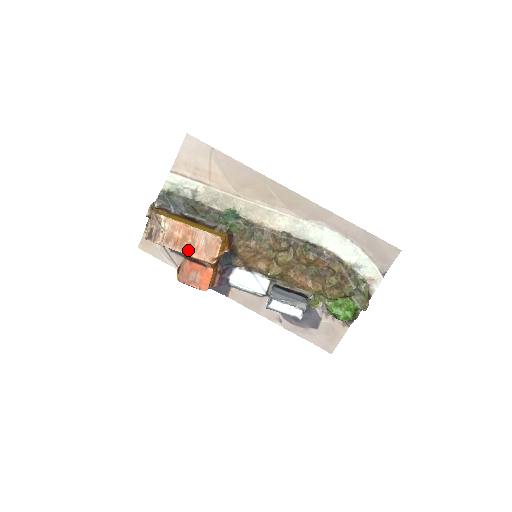
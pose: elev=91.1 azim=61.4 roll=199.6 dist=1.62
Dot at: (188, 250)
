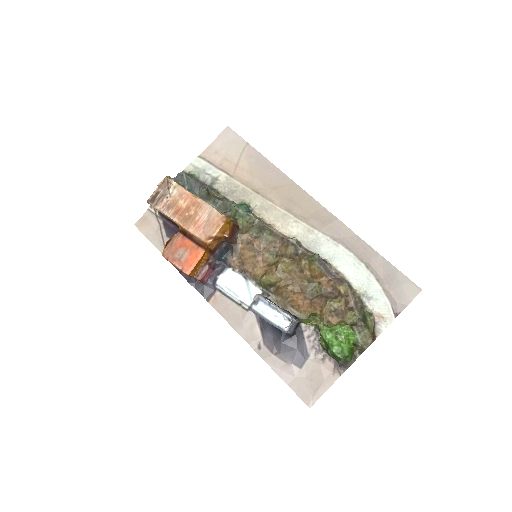
Dot at: (186, 222)
